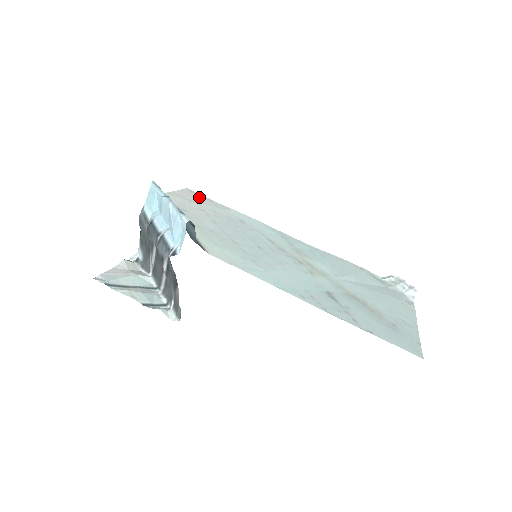
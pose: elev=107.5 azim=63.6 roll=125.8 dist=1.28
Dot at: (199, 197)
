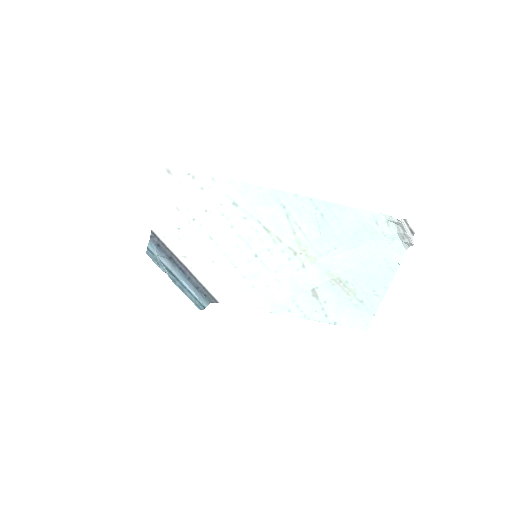
Dot at: (180, 181)
